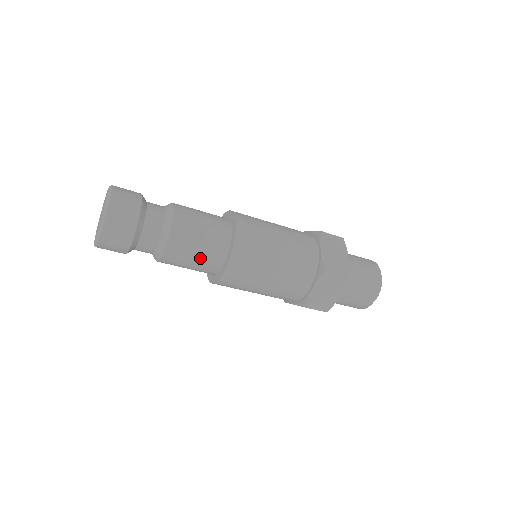
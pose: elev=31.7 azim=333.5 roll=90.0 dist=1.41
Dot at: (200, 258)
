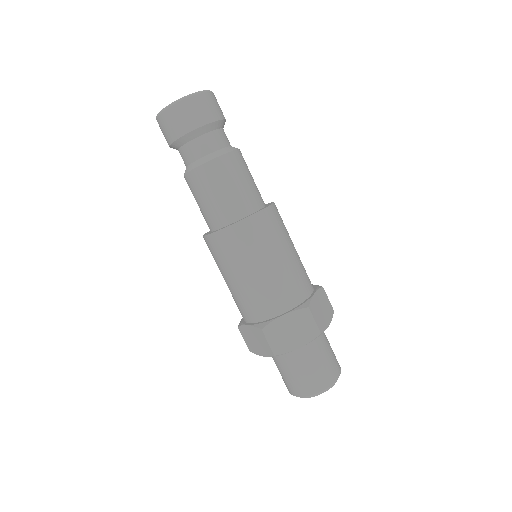
Dot at: (224, 197)
